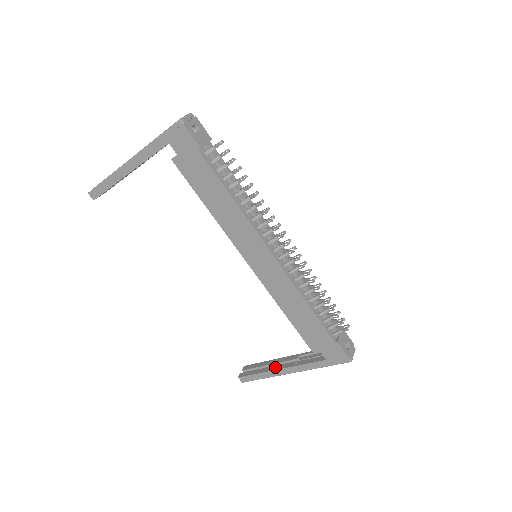
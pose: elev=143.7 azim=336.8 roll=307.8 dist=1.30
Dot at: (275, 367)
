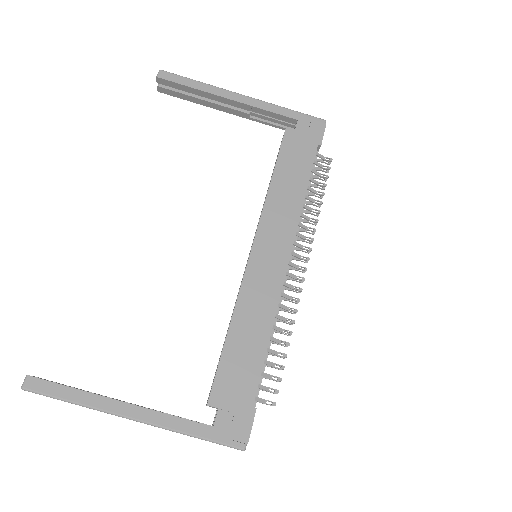
Dot at: occluded
